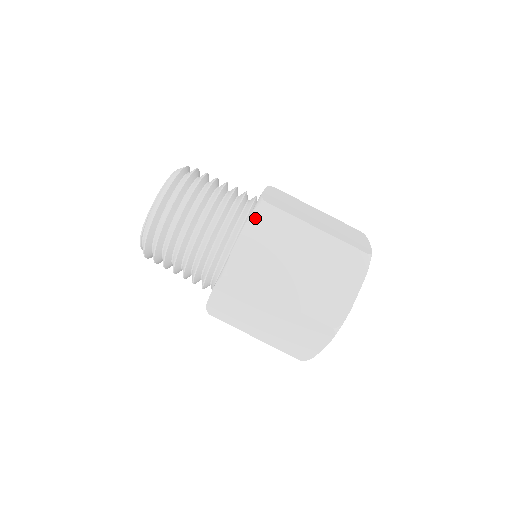
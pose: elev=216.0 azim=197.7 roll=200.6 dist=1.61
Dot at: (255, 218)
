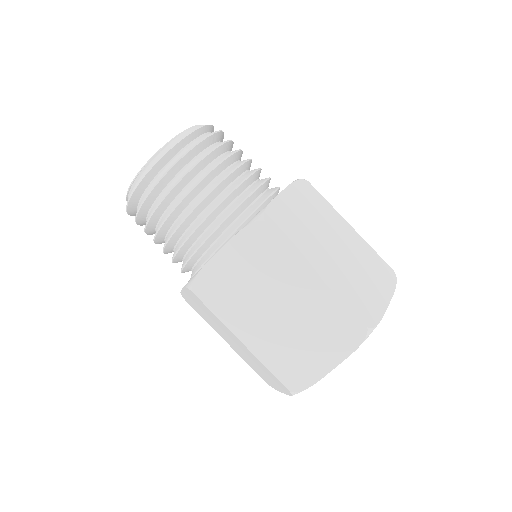
Dot at: (244, 236)
